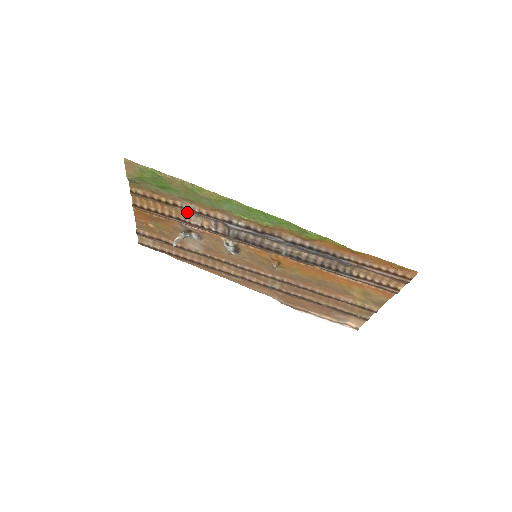
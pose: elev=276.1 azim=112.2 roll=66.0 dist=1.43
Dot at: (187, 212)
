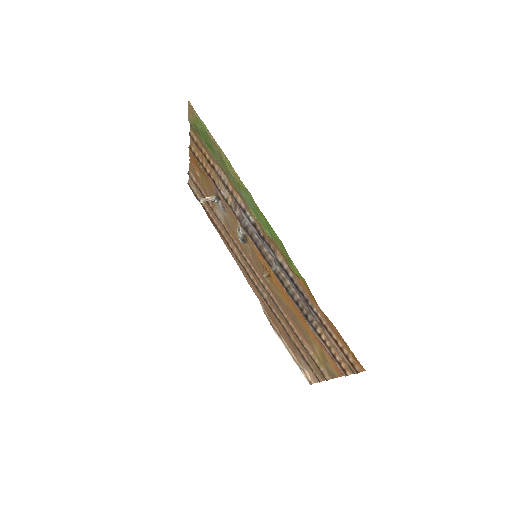
Dot at: (220, 180)
